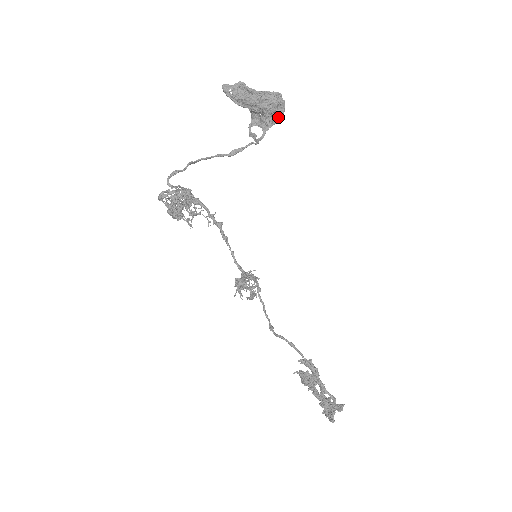
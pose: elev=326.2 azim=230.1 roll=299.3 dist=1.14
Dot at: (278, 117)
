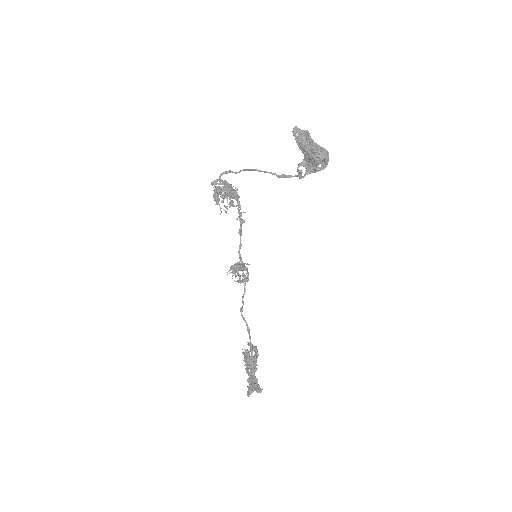
Dot at: (320, 169)
